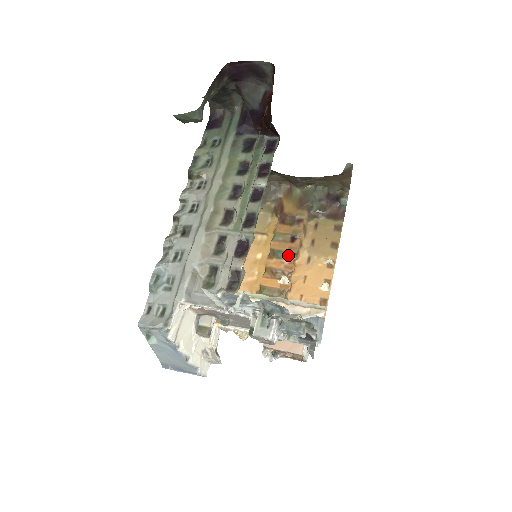
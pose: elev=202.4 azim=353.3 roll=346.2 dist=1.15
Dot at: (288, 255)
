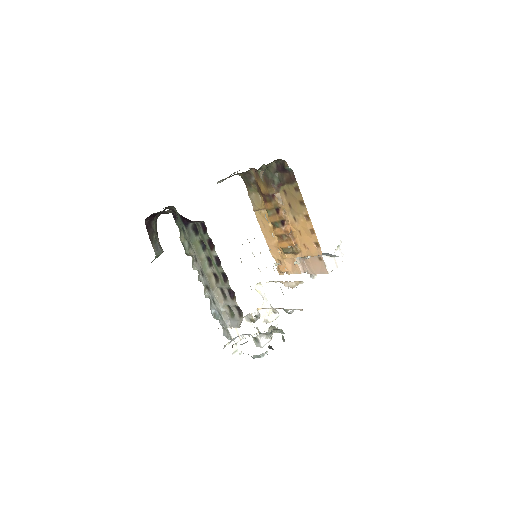
Dot at: (270, 249)
